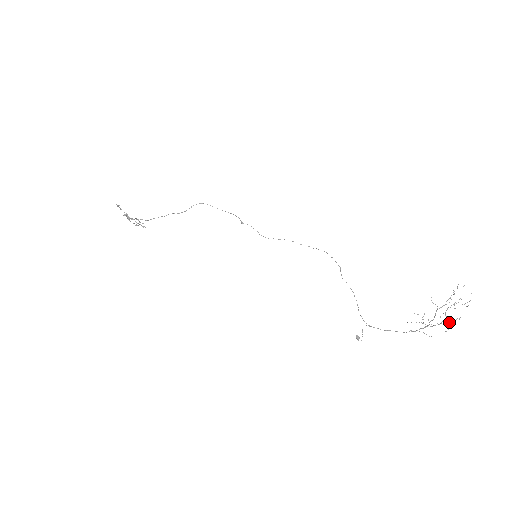
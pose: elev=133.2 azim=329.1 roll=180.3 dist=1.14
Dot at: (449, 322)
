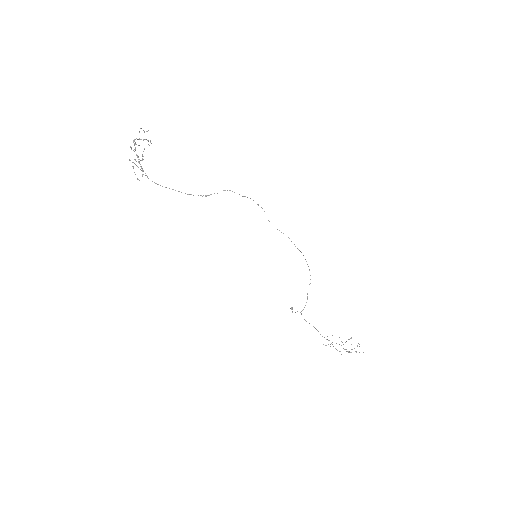
Dot at: (343, 344)
